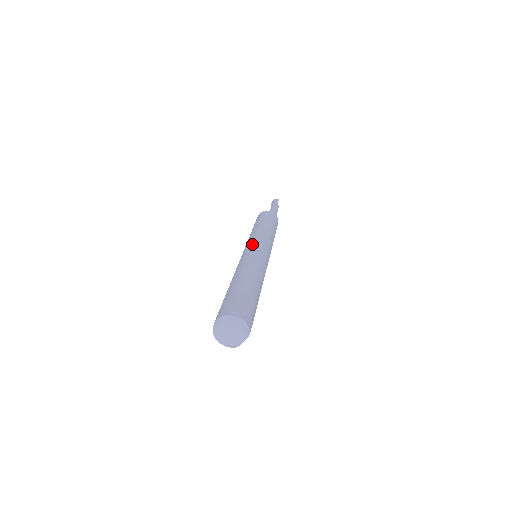
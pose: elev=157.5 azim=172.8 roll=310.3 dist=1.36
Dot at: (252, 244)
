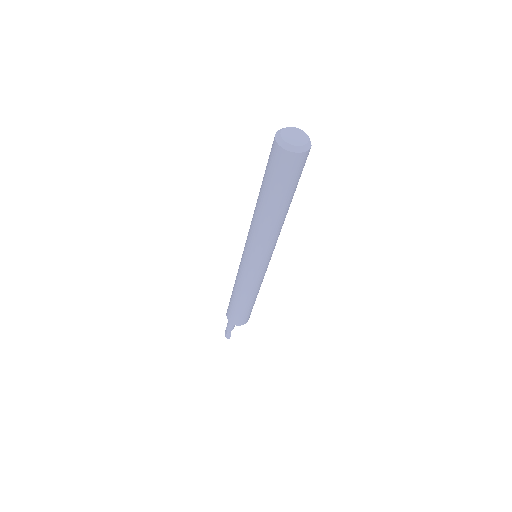
Dot at: (243, 251)
